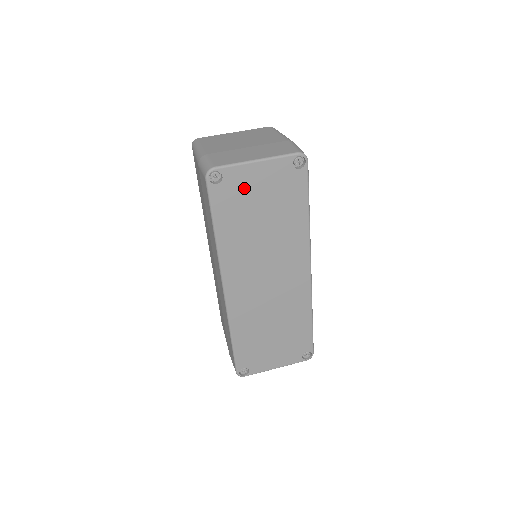
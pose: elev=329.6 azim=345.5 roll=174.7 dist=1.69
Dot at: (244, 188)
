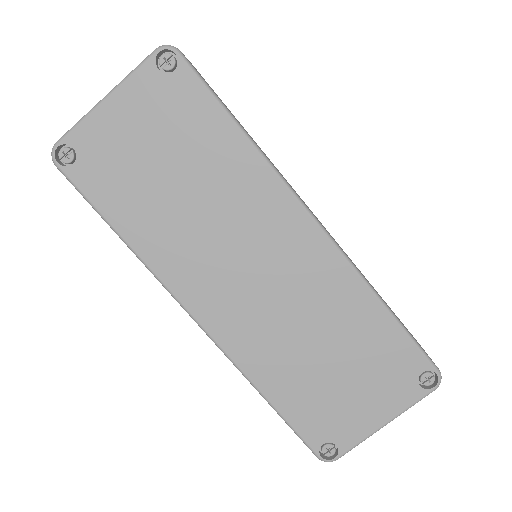
Dot at: (114, 148)
